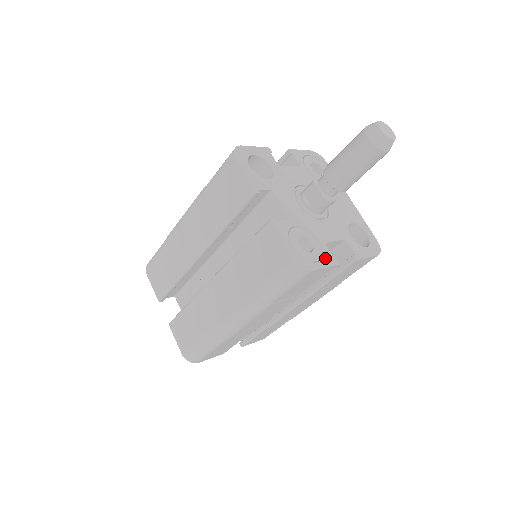
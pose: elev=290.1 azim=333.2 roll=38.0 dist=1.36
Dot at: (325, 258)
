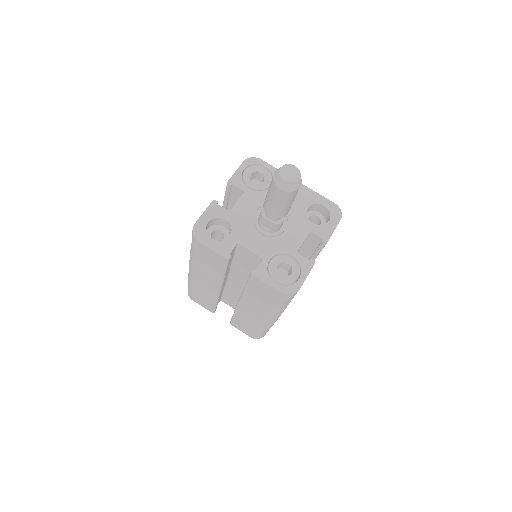
Dot at: (303, 268)
